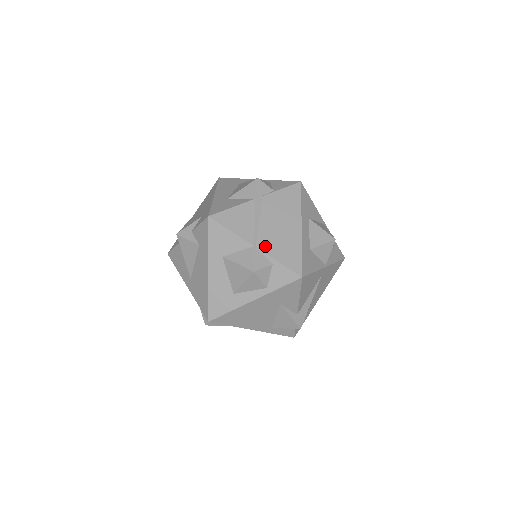
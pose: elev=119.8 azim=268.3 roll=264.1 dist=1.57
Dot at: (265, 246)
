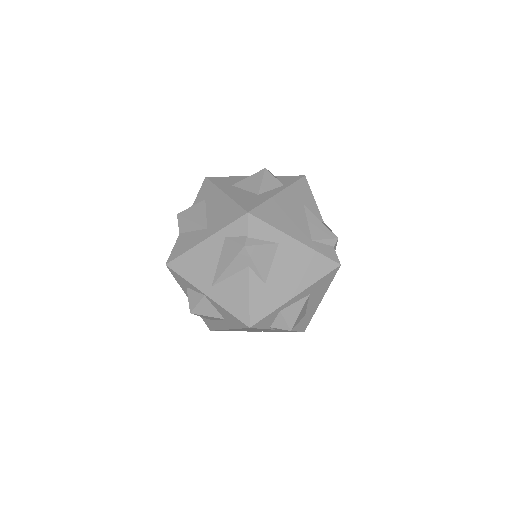
Dot at: occluded
